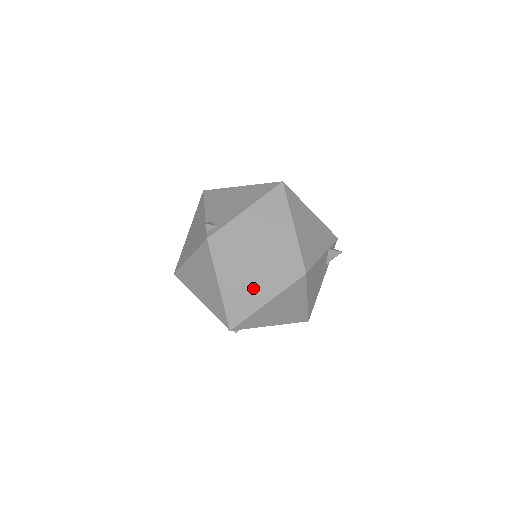
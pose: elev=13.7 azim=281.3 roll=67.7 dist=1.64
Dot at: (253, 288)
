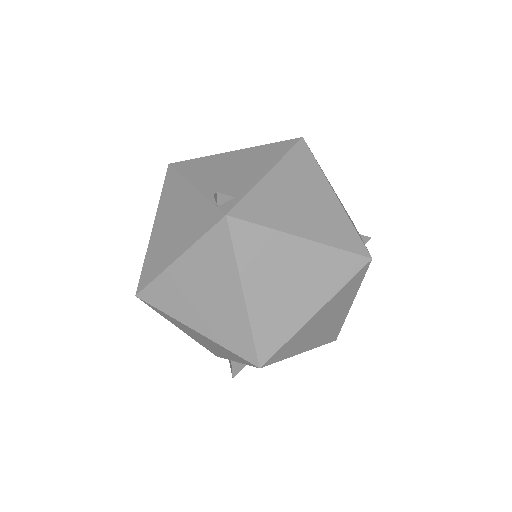
Dot at: (297, 291)
